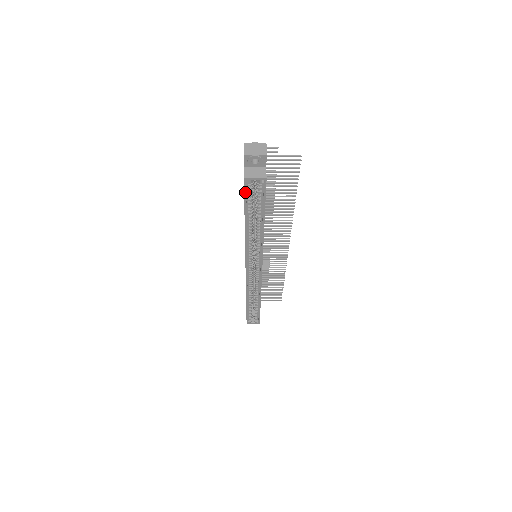
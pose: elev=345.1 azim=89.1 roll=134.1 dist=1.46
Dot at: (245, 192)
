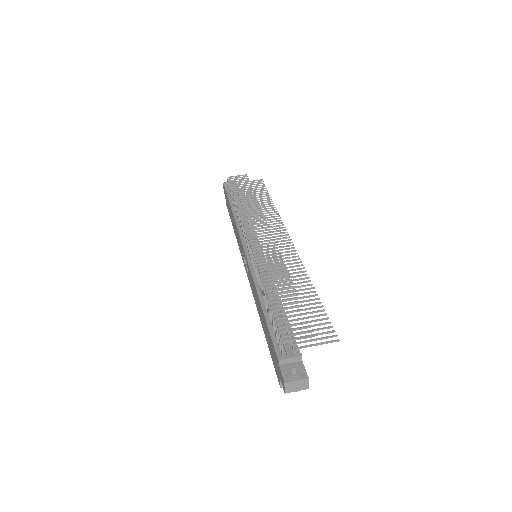
Dot at: occluded
